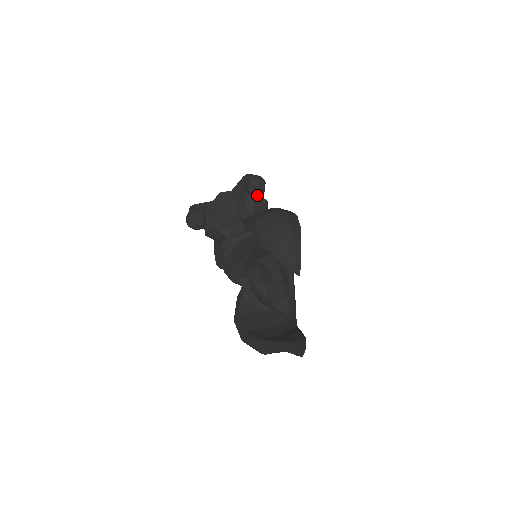
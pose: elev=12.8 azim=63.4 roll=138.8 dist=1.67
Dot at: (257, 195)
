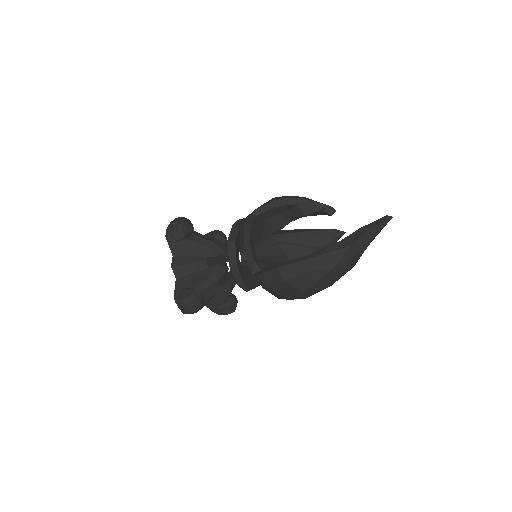
Dot at: occluded
